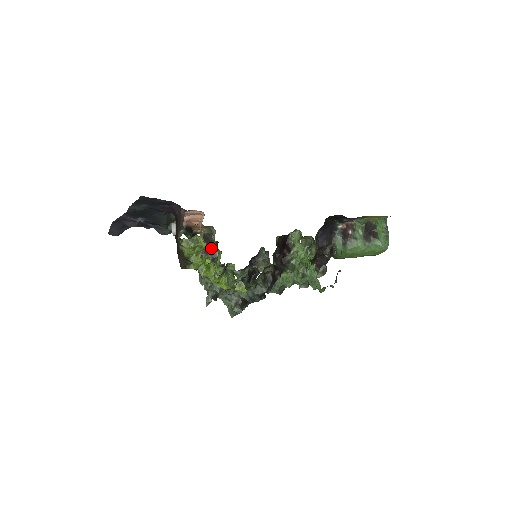
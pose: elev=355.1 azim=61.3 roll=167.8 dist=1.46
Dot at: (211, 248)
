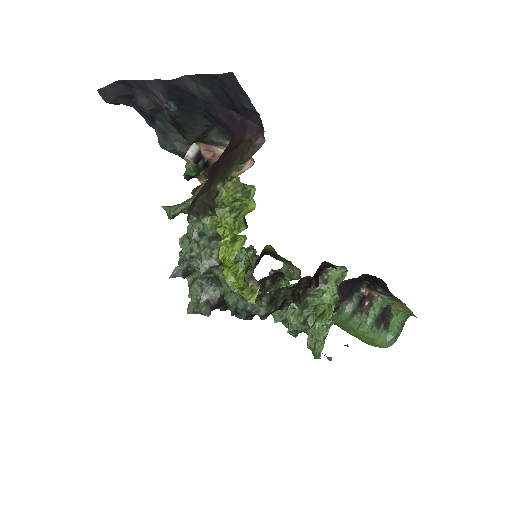
Dot at: occluded
